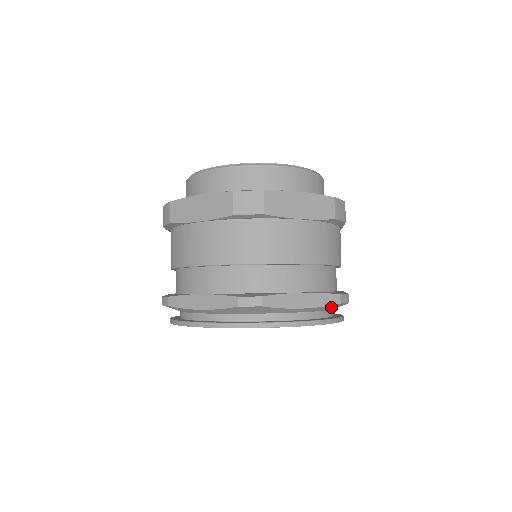
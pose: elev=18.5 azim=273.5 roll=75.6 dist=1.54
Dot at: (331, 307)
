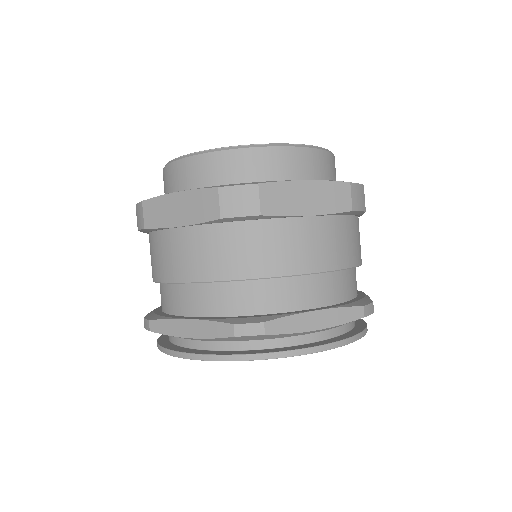
Dot at: occluded
